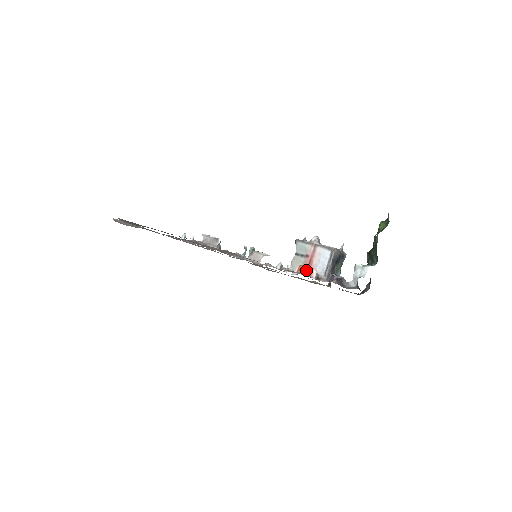
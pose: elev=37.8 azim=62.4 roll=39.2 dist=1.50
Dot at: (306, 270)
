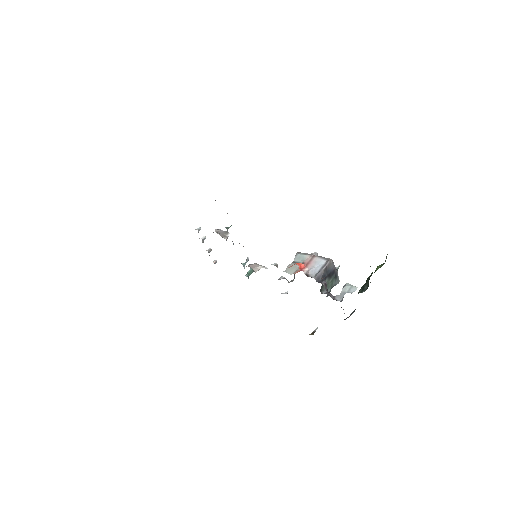
Dot at: (299, 264)
